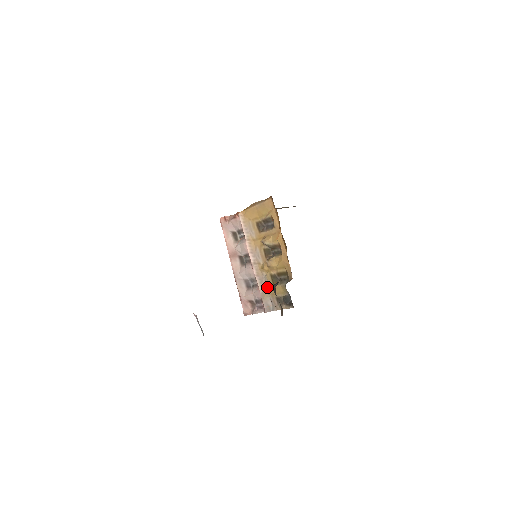
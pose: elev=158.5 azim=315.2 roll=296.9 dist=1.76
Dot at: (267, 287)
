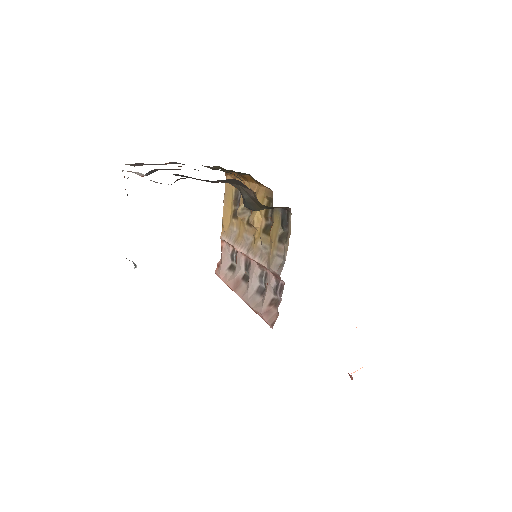
Dot at: (268, 250)
